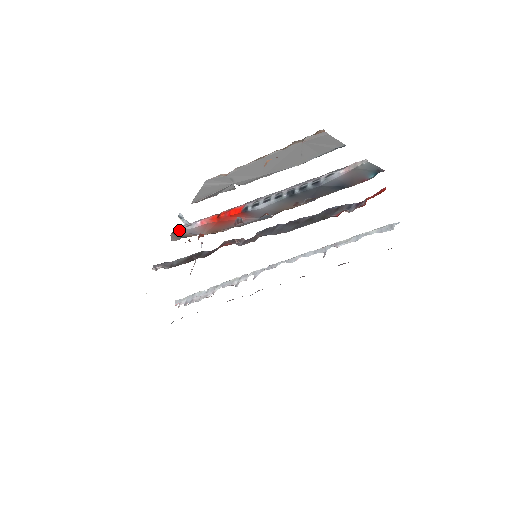
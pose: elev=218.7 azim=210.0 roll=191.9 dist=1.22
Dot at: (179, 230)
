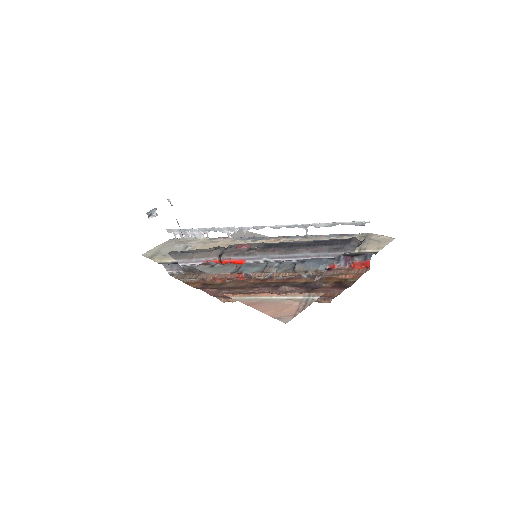
Dot at: occluded
